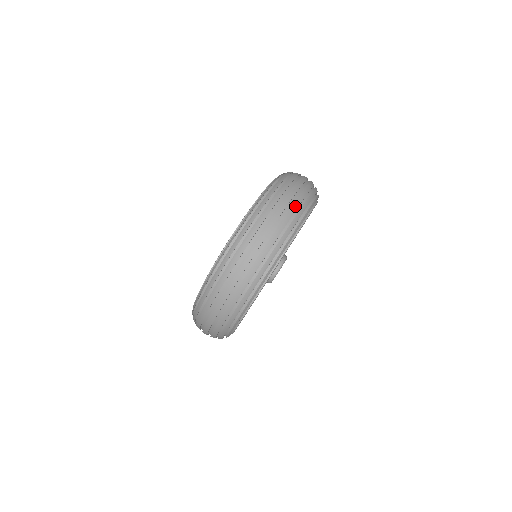
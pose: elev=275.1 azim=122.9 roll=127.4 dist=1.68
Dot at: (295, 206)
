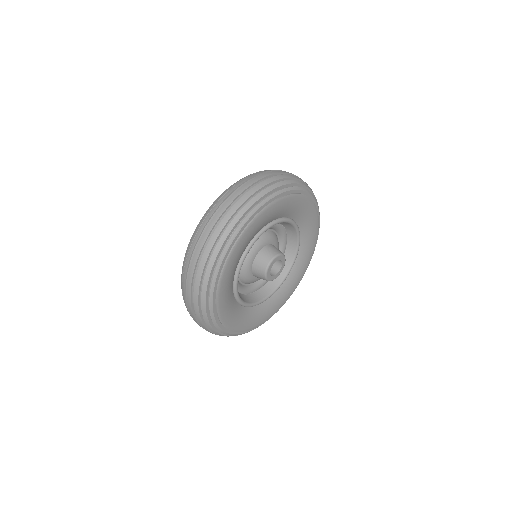
Dot at: occluded
